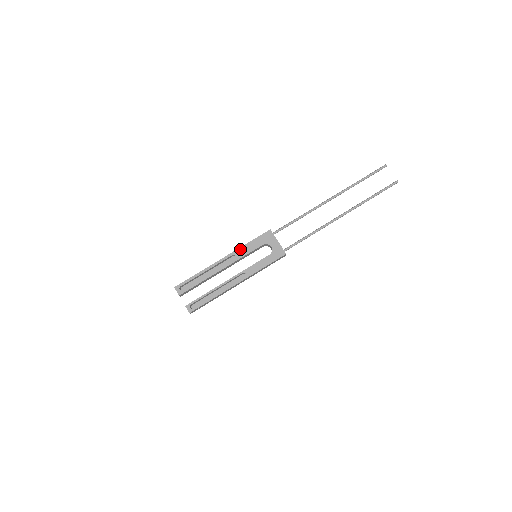
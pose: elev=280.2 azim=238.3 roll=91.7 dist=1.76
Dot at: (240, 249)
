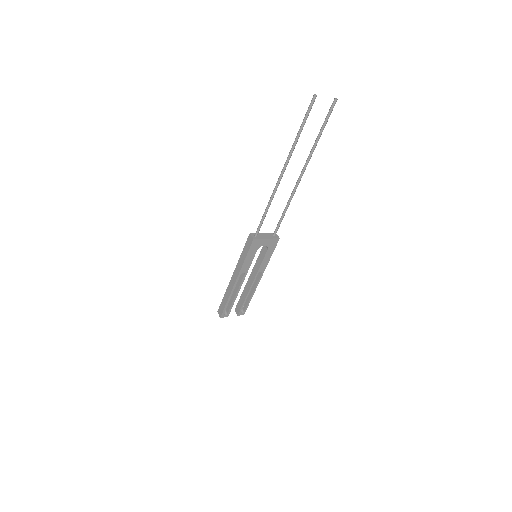
Dot at: (243, 267)
